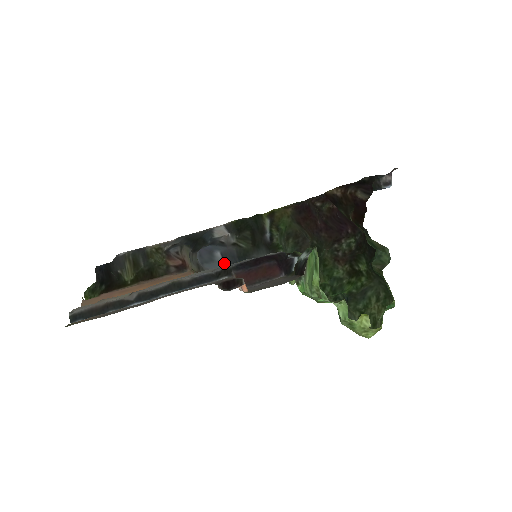
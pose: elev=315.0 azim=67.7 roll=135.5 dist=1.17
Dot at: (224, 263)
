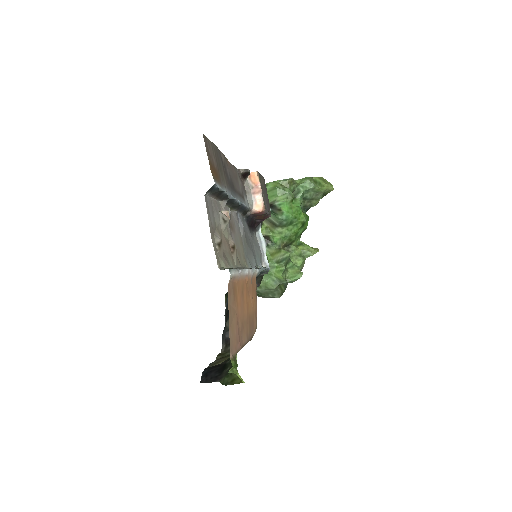
Dot at: occluded
